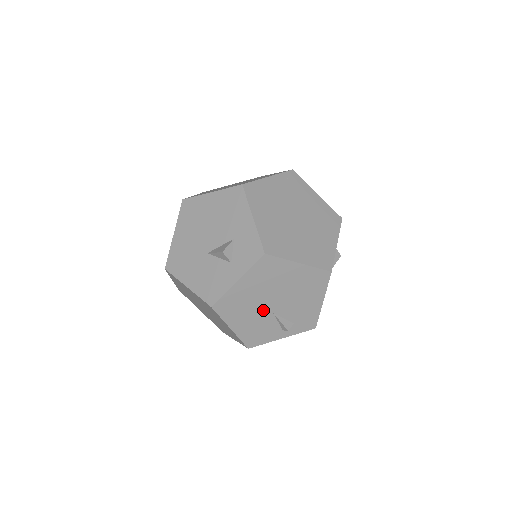
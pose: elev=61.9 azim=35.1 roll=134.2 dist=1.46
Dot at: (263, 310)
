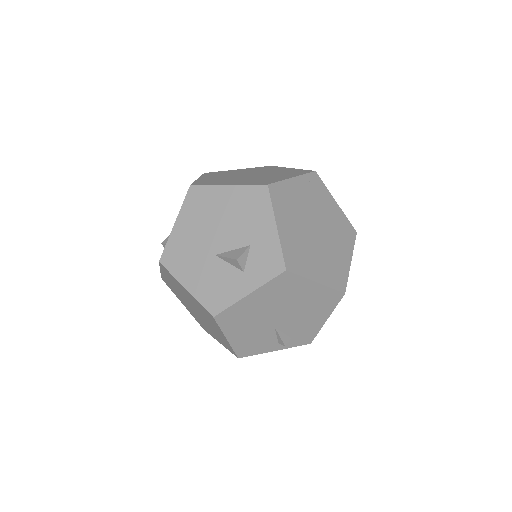
Dot at: (265, 324)
